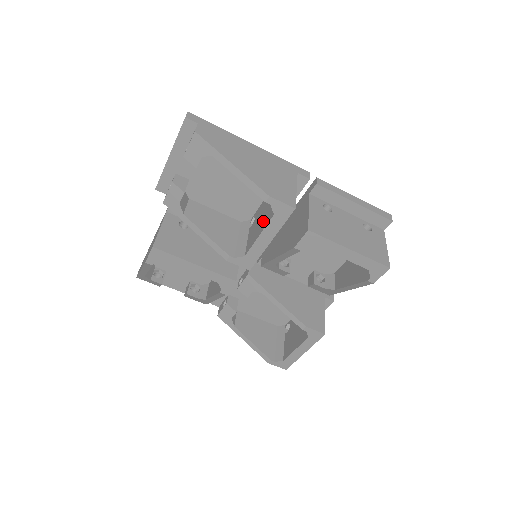
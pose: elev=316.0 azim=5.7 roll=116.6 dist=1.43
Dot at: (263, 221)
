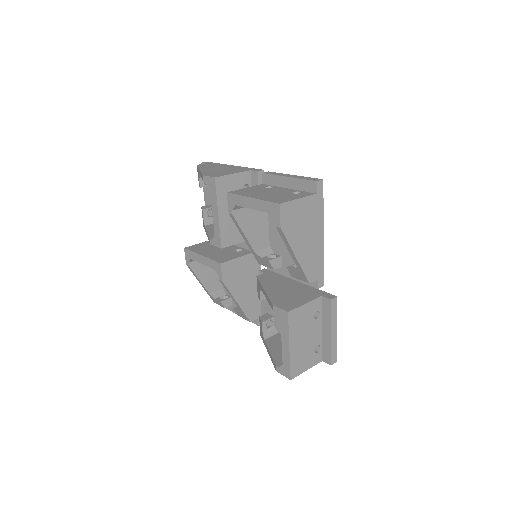
Dot at: occluded
